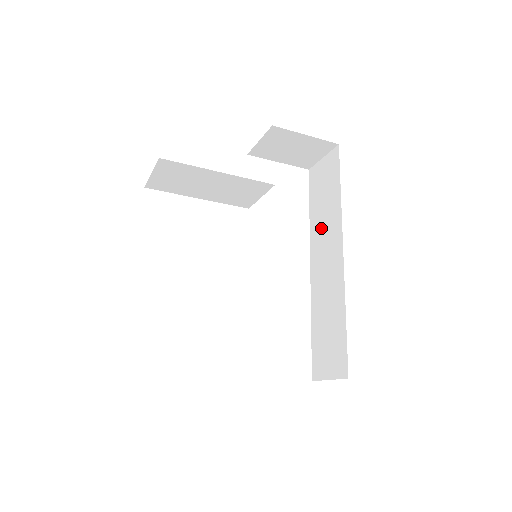
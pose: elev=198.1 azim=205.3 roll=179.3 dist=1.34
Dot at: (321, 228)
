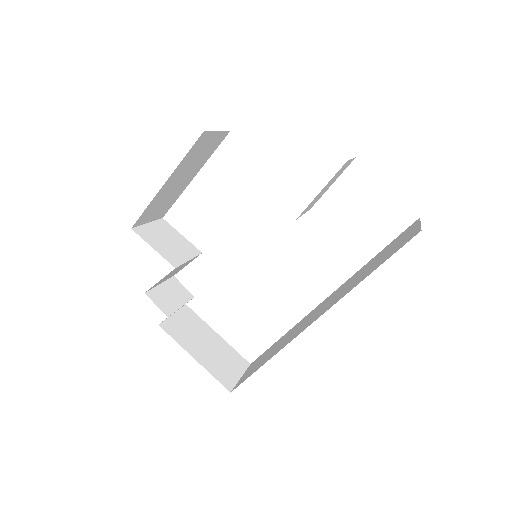
Dot at: (350, 282)
